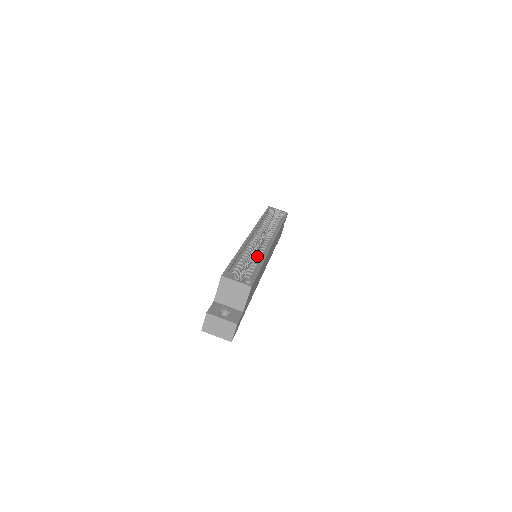
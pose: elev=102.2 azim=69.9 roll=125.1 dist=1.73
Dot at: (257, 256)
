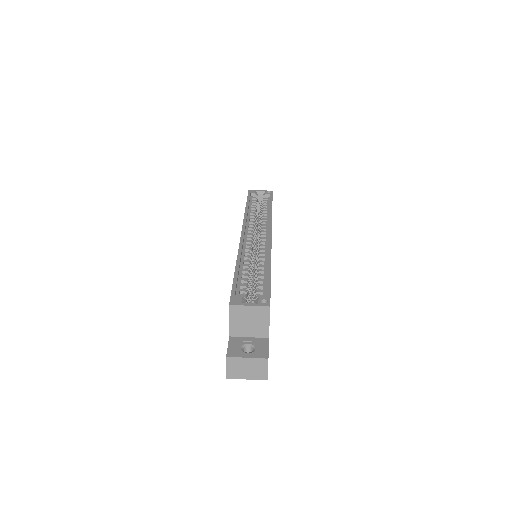
Dot at: (260, 259)
